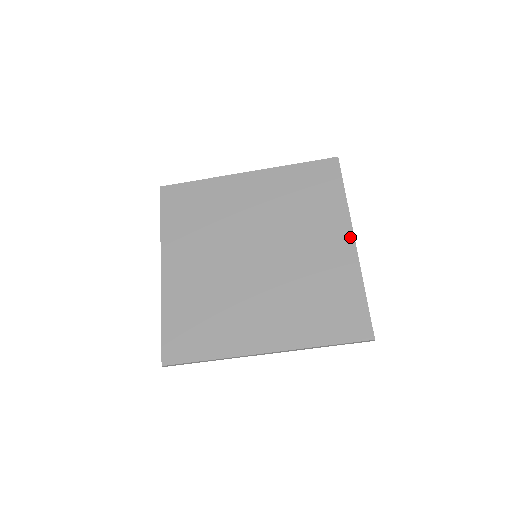
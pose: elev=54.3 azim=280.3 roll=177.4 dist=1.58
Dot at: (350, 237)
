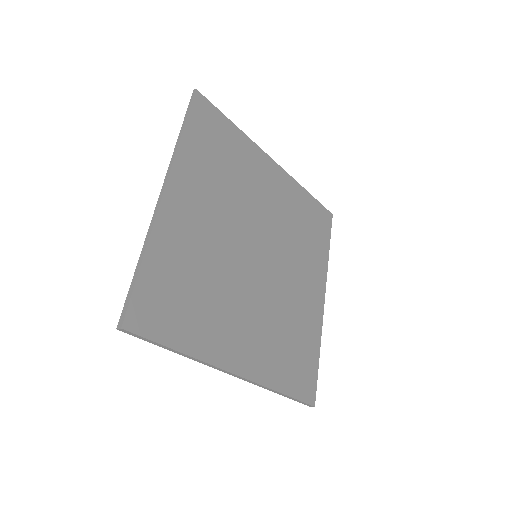
Dot at: (323, 295)
